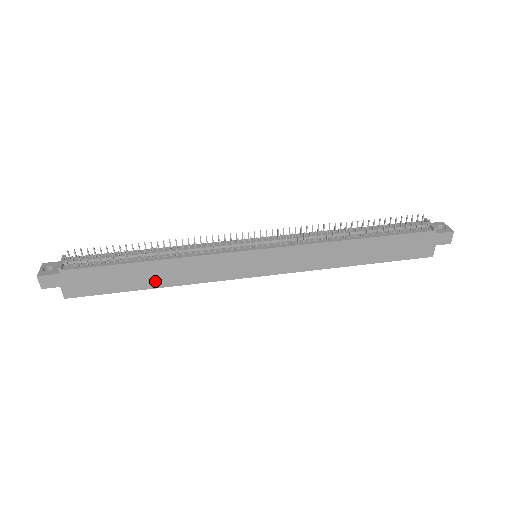
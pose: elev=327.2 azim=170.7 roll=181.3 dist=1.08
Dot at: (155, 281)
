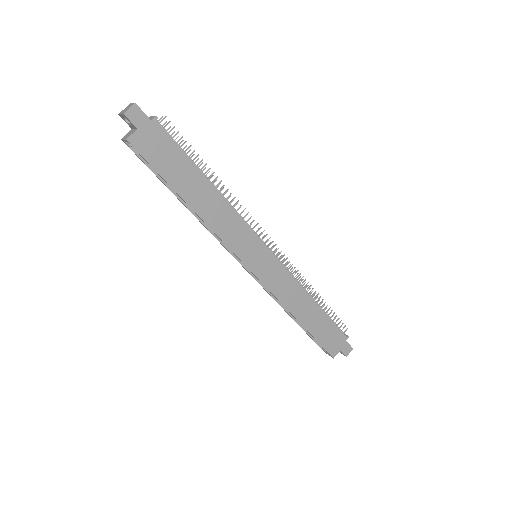
Dot at: (196, 201)
